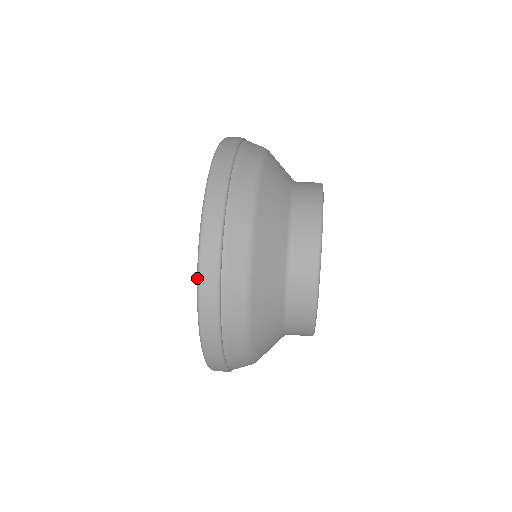
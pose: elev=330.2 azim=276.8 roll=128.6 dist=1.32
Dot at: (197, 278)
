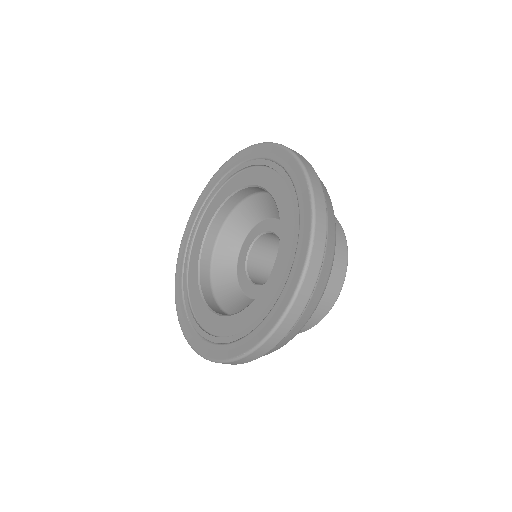
Dot at: (304, 272)
